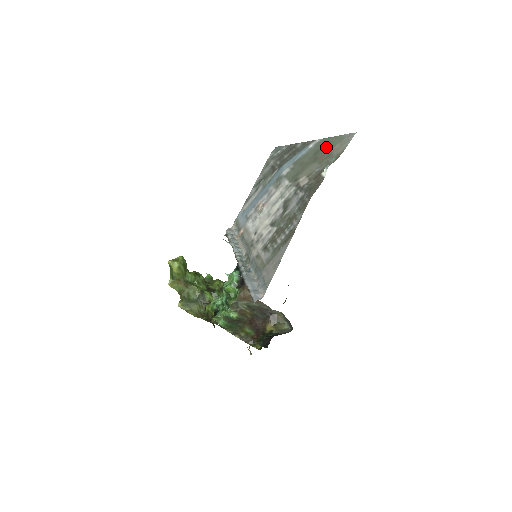
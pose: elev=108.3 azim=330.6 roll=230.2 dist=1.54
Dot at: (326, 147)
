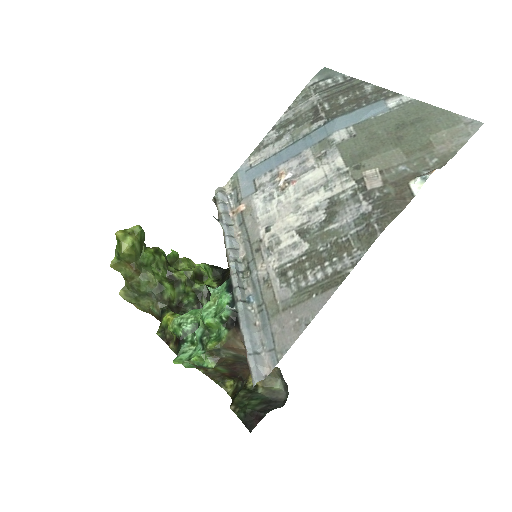
Dot at: (422, 124)
